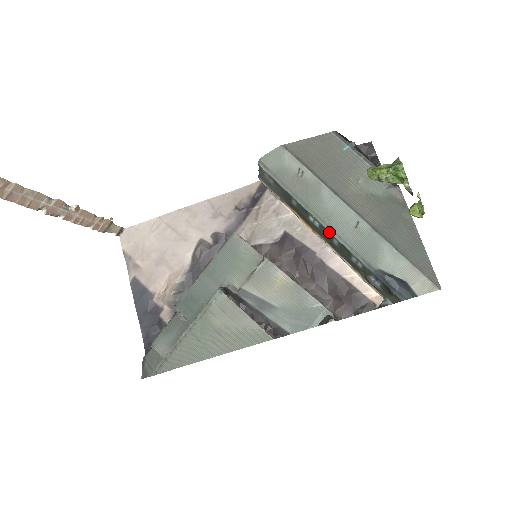
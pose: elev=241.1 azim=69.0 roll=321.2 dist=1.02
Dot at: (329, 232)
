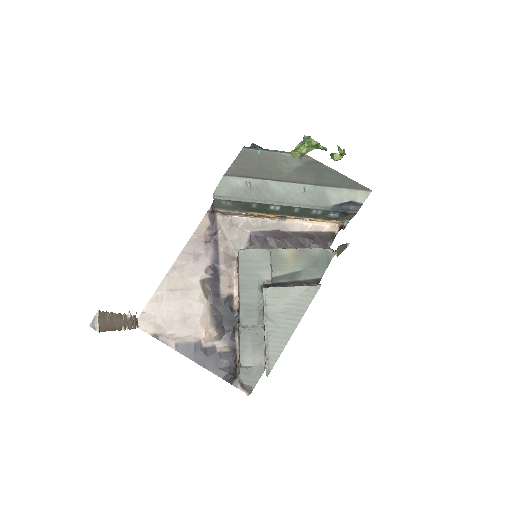
Dot at: (290, 207)
